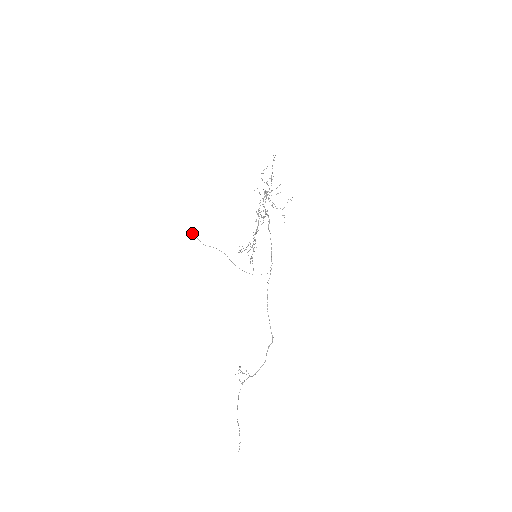
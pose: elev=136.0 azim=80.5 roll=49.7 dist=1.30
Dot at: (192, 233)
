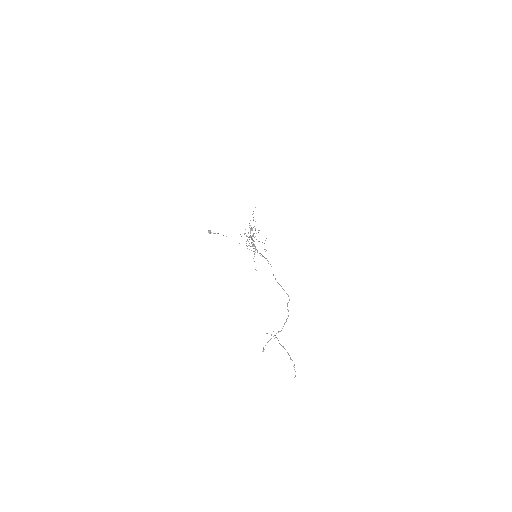
Dot at: (209, 231)
